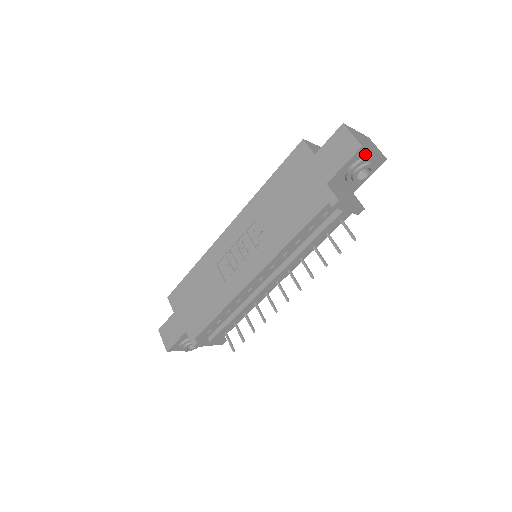
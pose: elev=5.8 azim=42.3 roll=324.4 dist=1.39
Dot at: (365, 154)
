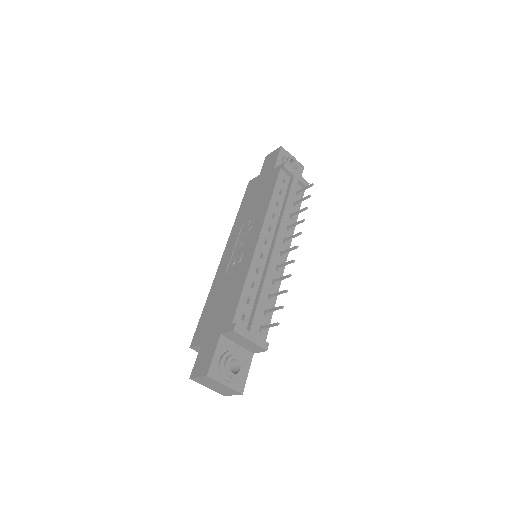
Dot at: (287, 154)
